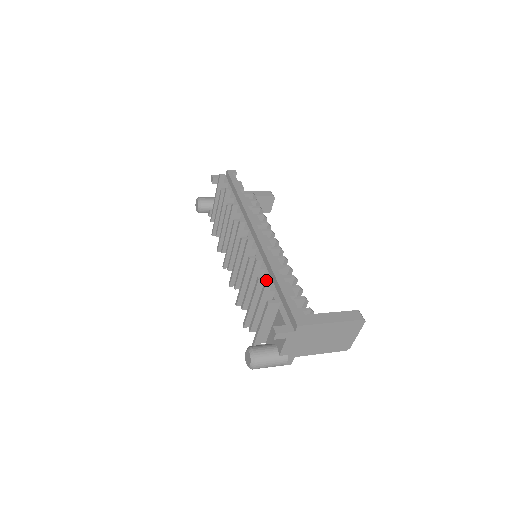
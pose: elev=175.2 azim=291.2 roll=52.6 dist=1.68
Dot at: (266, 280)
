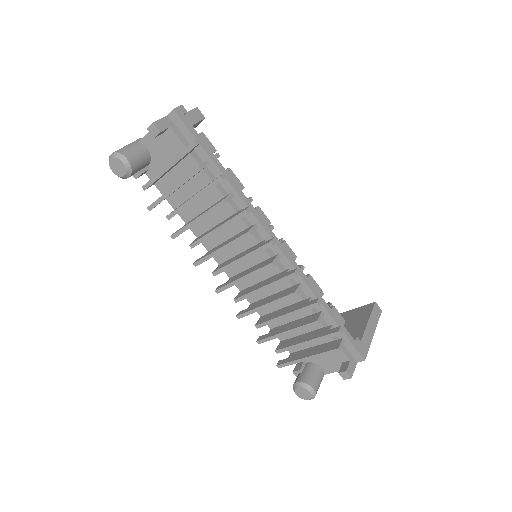
Dot at: (339, 331)
